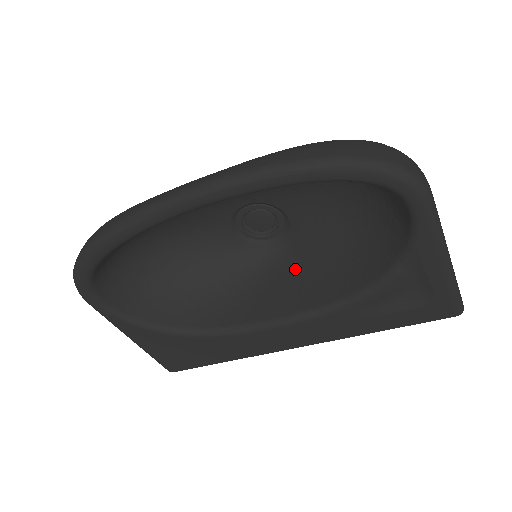
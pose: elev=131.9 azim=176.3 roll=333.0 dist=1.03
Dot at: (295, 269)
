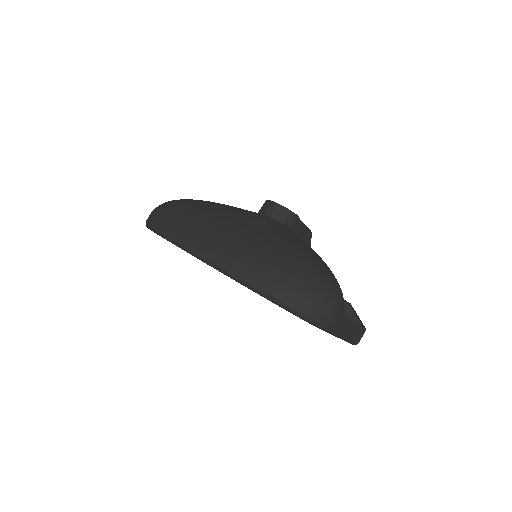
Dot at: occluded
